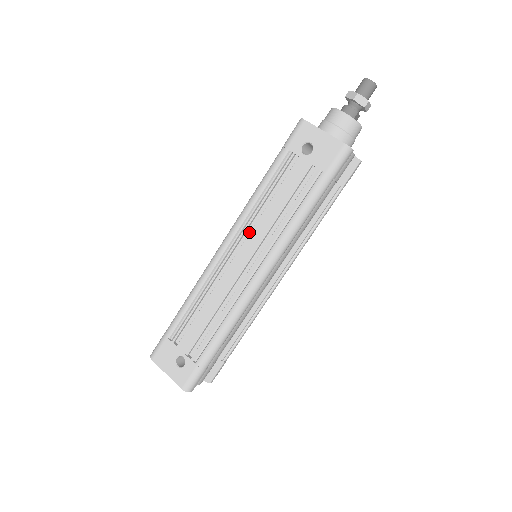
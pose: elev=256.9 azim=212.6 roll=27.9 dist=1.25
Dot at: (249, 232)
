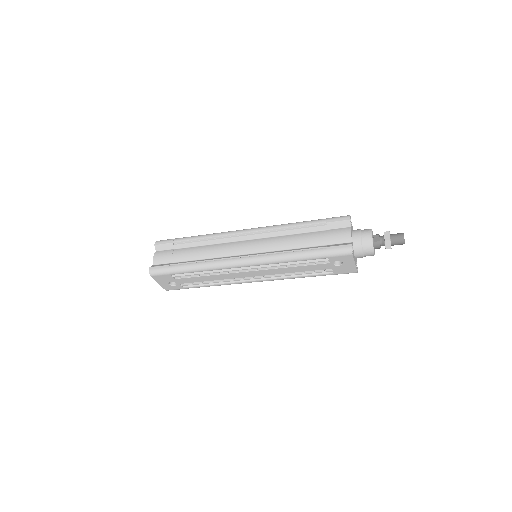
Dot at: (266, 266)
